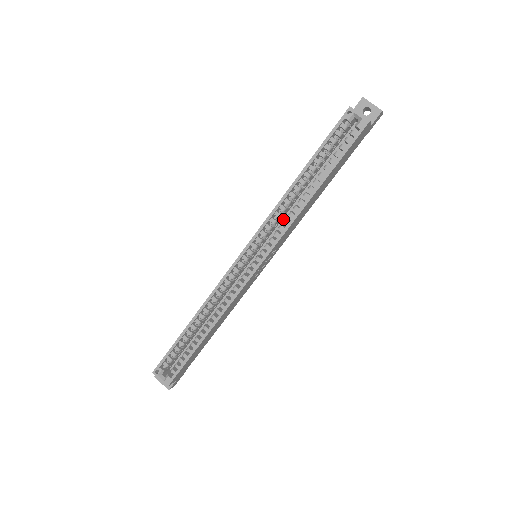
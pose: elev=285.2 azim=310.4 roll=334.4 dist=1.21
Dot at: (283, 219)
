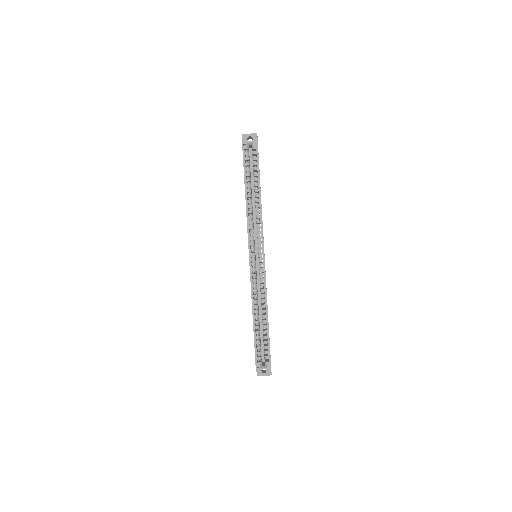
Dot at: (254, 225)
